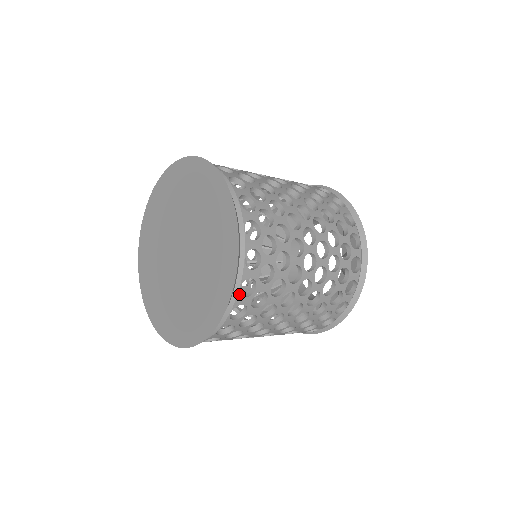
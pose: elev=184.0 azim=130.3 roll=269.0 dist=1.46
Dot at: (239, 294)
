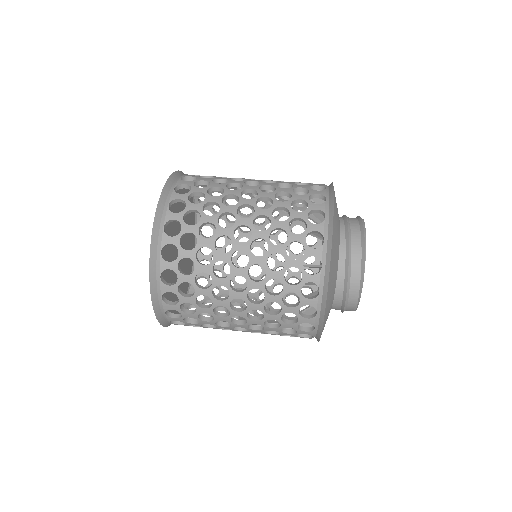
Dot at: (172, 323)
